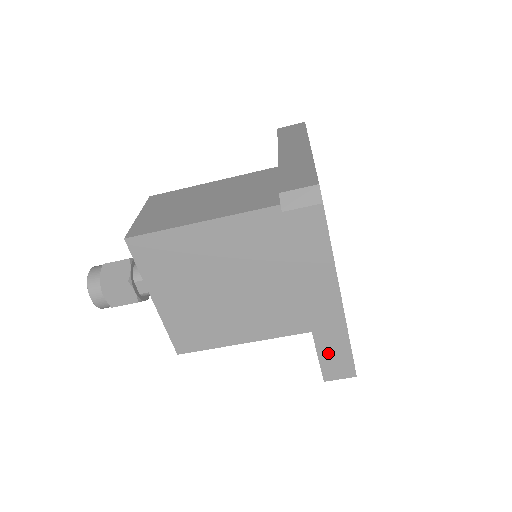
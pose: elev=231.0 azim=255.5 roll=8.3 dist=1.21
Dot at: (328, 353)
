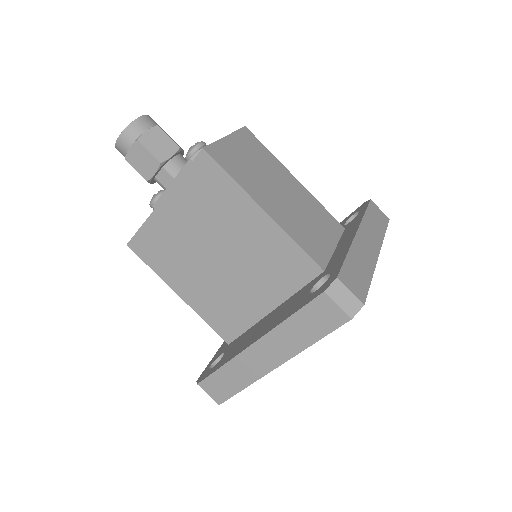
Dot at: (224, 377)
